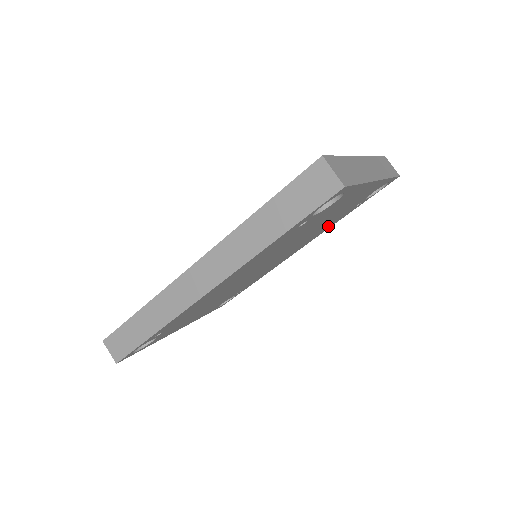
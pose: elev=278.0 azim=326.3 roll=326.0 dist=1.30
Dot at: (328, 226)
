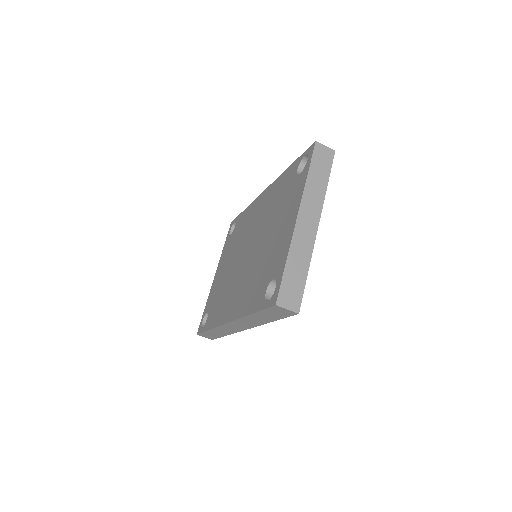
Dot at: occluded
